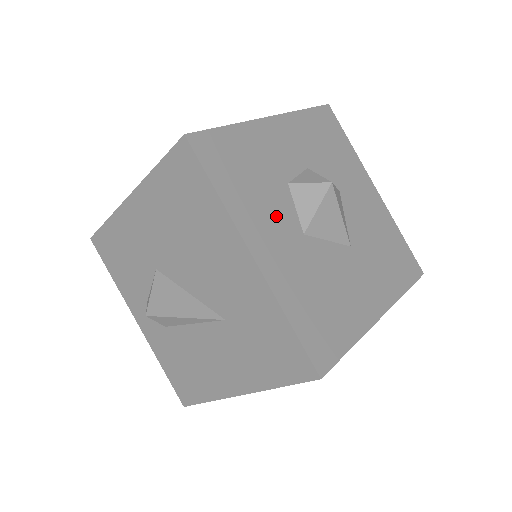
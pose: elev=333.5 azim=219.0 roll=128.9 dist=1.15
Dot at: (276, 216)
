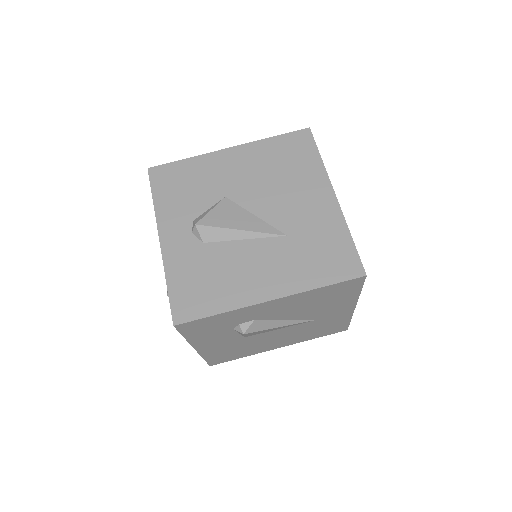
Dot at: occluded
